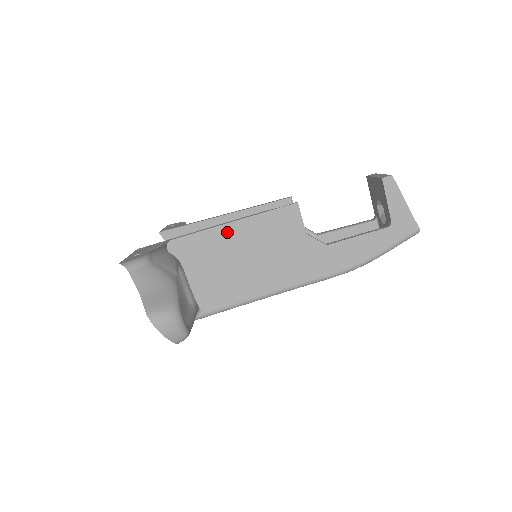
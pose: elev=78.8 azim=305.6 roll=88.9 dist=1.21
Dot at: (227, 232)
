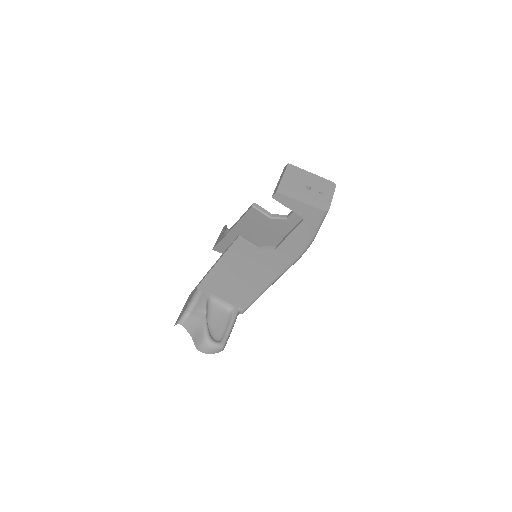
Dot at: (218, 270)
